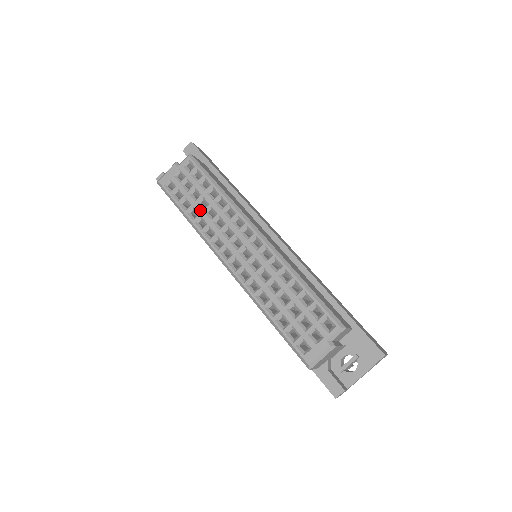
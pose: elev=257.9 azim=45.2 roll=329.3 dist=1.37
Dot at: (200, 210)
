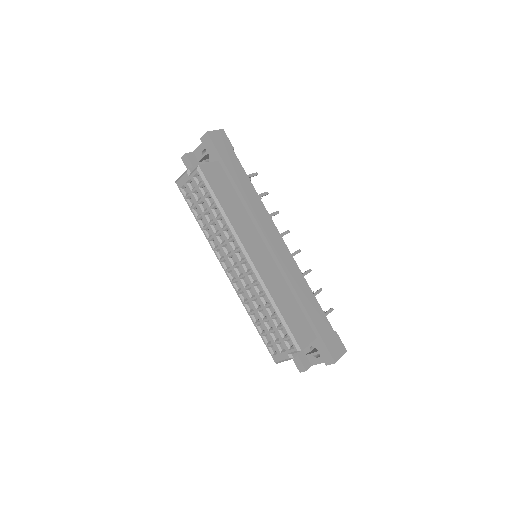
Dot at: (207, 222)
